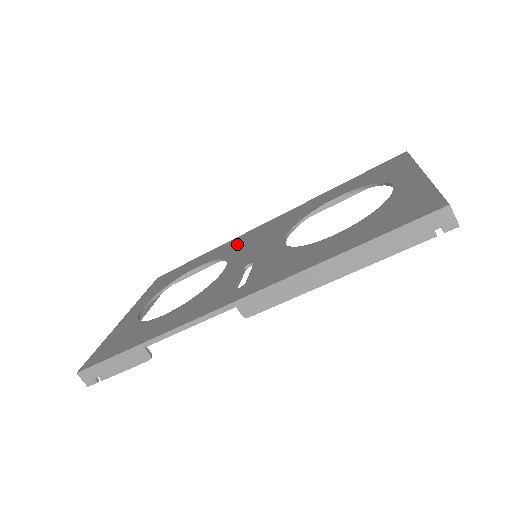
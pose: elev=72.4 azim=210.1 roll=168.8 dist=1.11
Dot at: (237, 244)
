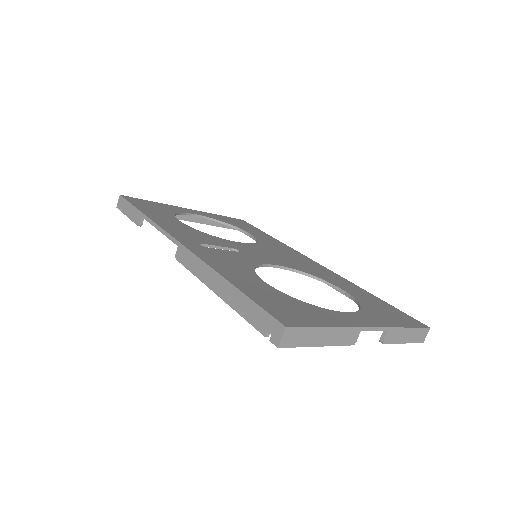
Dot at: (279, 248)
